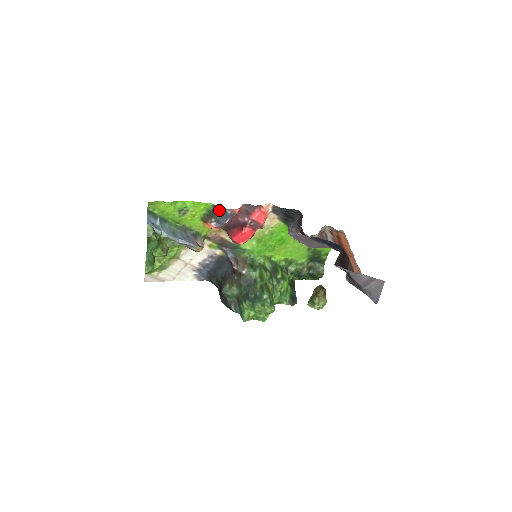
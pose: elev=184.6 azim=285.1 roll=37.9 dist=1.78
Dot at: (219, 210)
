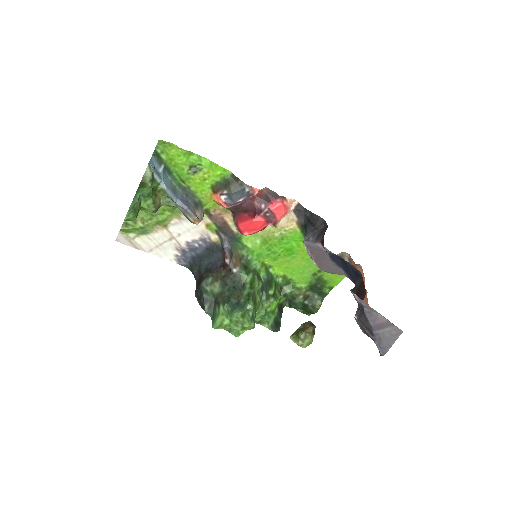
Dot at: (237, 183)
